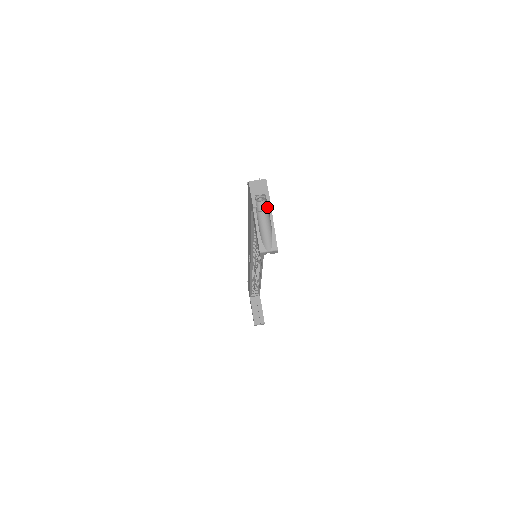
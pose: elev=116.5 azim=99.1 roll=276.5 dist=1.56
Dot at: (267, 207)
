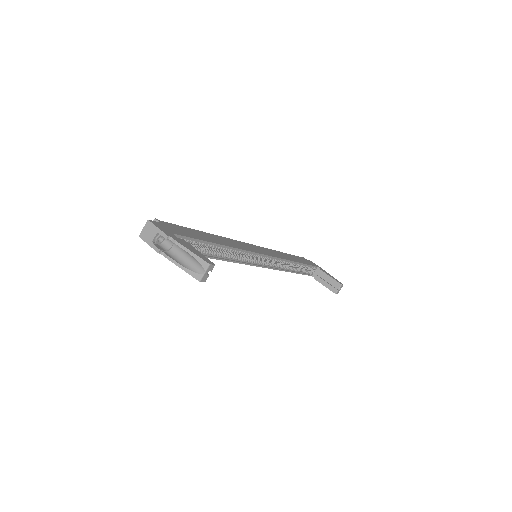
Dot at: (169, 240)
